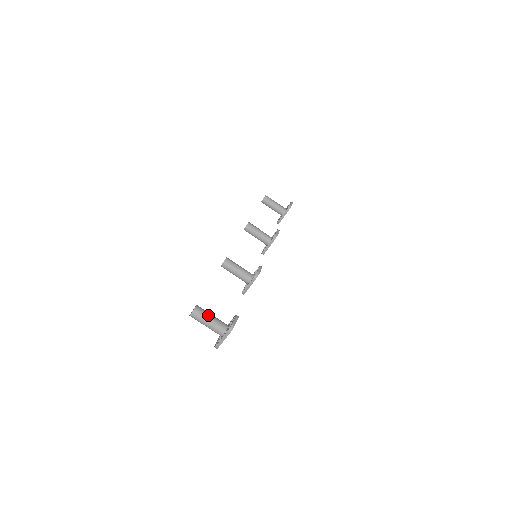
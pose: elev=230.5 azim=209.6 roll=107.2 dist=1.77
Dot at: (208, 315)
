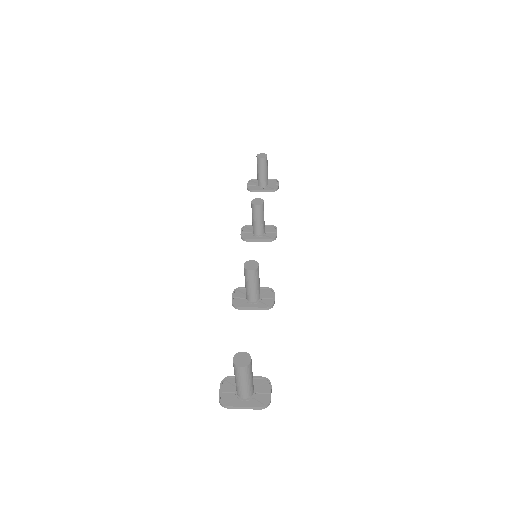
Dot at: (252, 373)
